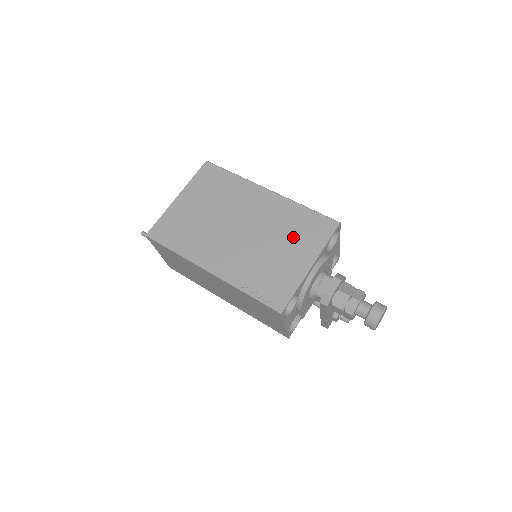
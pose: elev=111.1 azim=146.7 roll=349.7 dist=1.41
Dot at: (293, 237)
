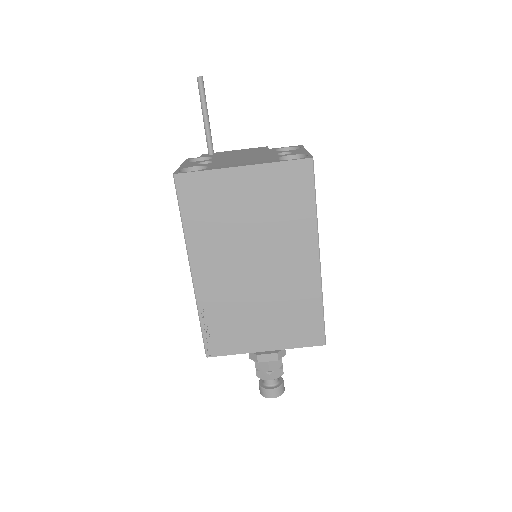
Dot at: (282, 318)
